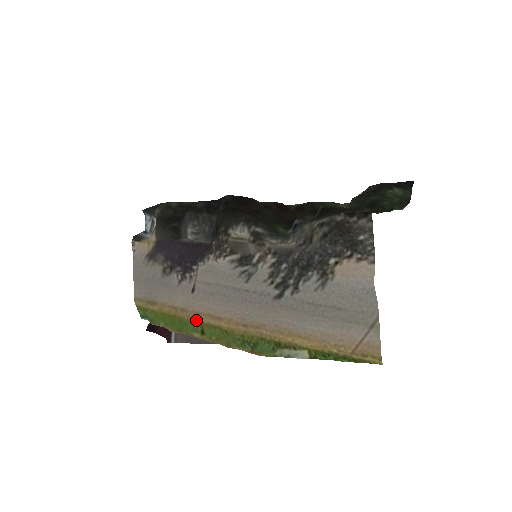
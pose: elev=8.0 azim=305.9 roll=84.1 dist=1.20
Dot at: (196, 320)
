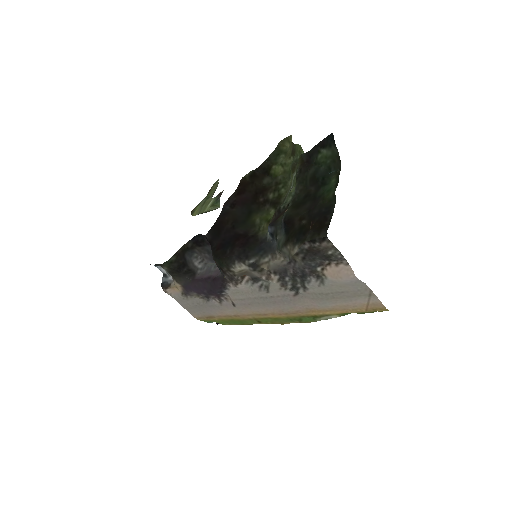
Dot at: (250, 318)
